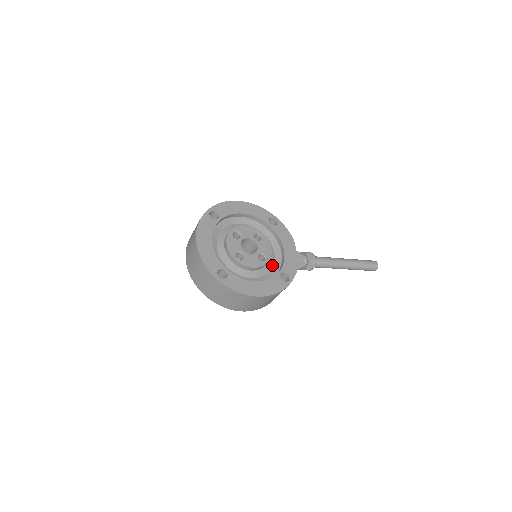
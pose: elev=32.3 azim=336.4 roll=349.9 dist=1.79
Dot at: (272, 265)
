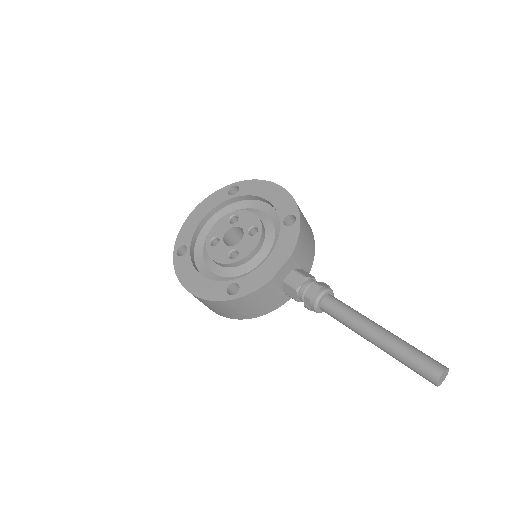
Dot at: (247, 271)
